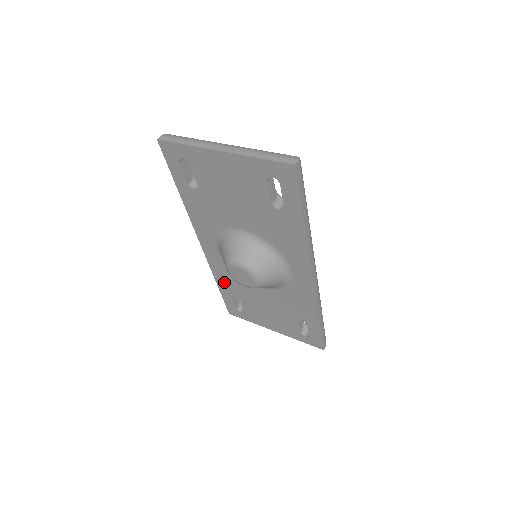
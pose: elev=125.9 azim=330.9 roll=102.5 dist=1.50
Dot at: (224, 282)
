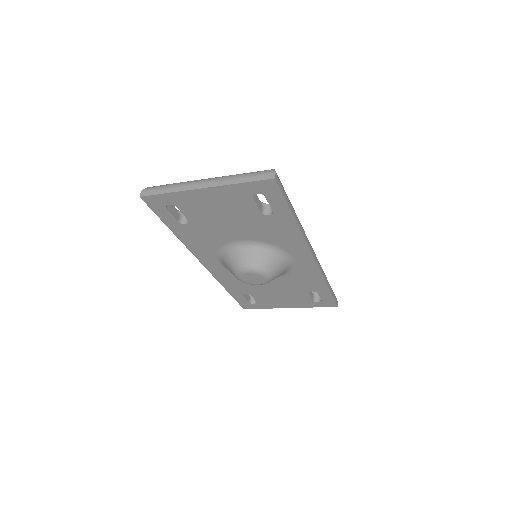
Dot at: (233, 286)
